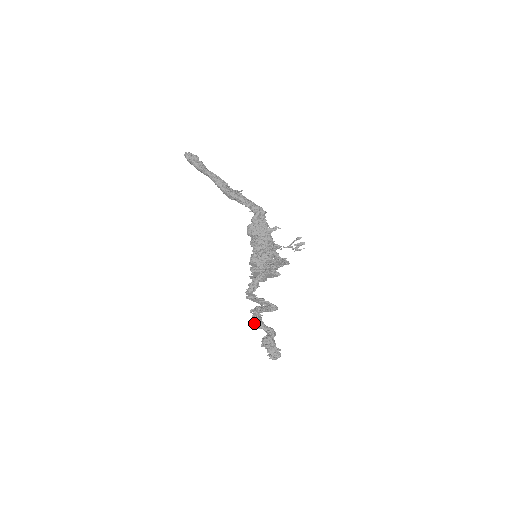
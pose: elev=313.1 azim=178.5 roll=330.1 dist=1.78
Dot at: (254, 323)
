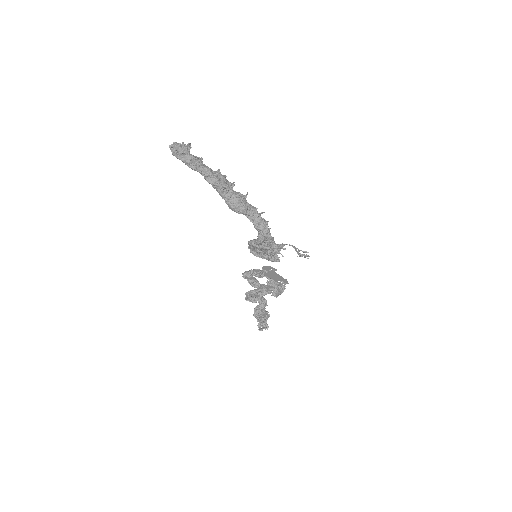
Dot at: occluded
